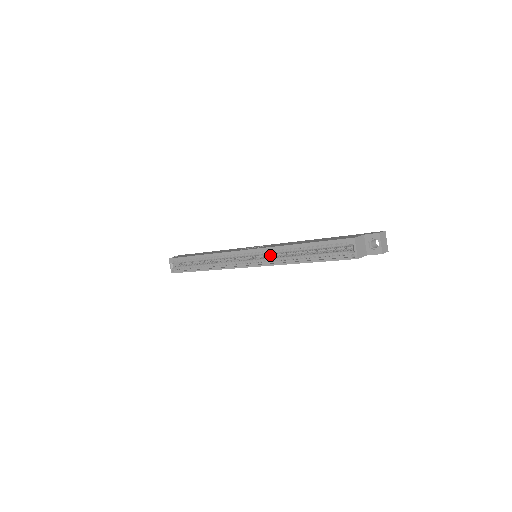
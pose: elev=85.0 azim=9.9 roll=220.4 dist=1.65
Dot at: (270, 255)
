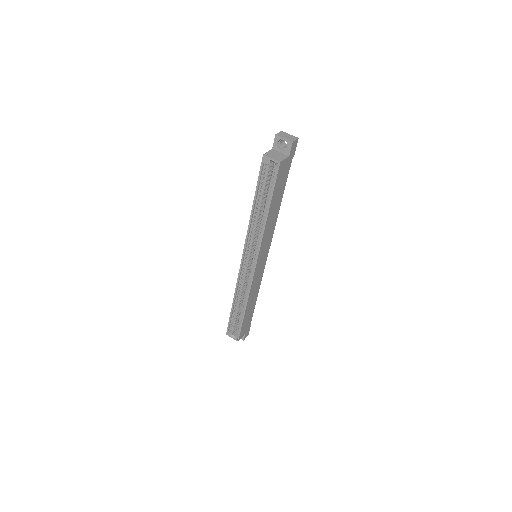
Dot at: occluded
